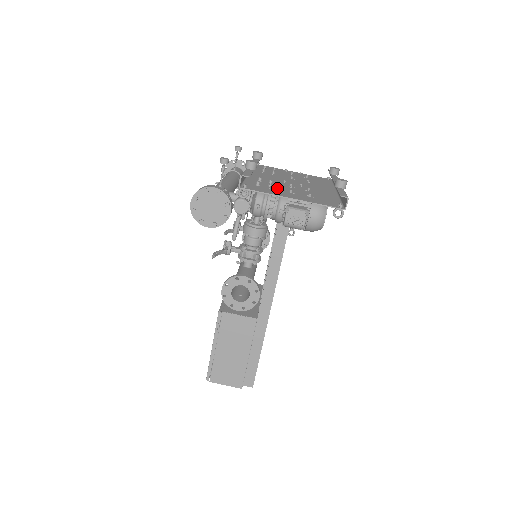
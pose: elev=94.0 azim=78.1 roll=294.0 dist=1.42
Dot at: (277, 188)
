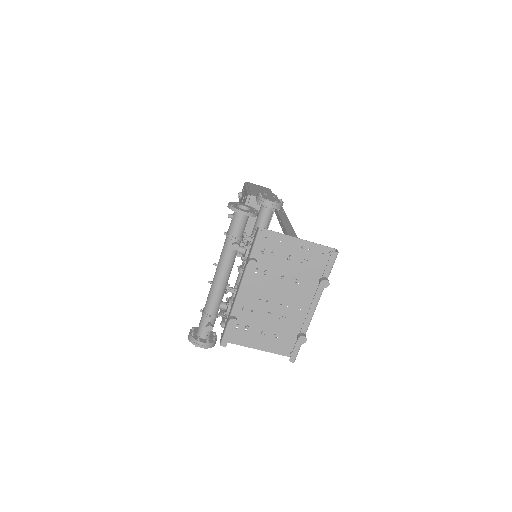
Dot at: (253, 326)
